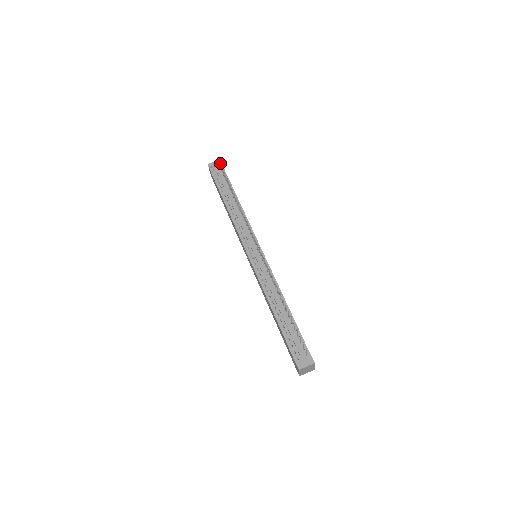
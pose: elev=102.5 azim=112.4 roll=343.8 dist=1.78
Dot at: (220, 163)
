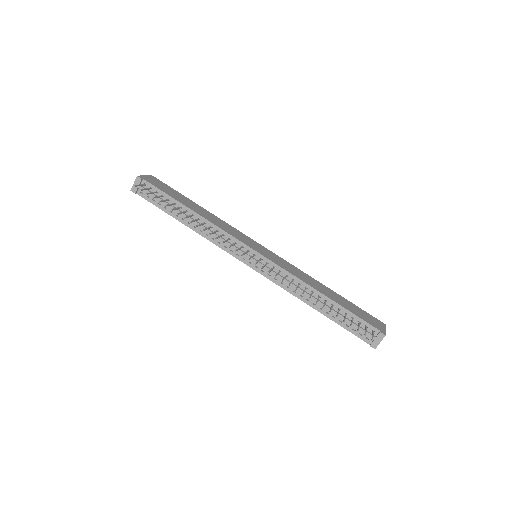
Dot at: (141, 180)
